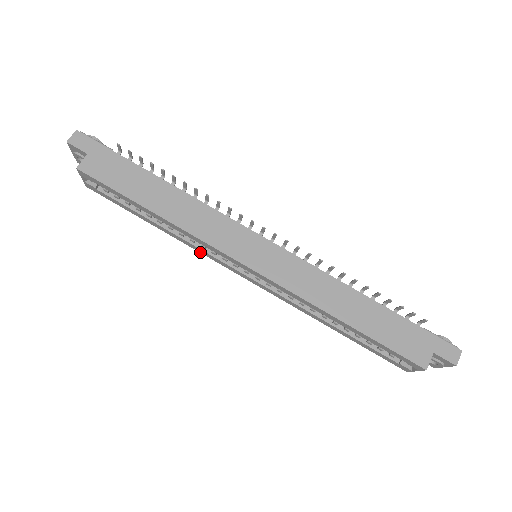
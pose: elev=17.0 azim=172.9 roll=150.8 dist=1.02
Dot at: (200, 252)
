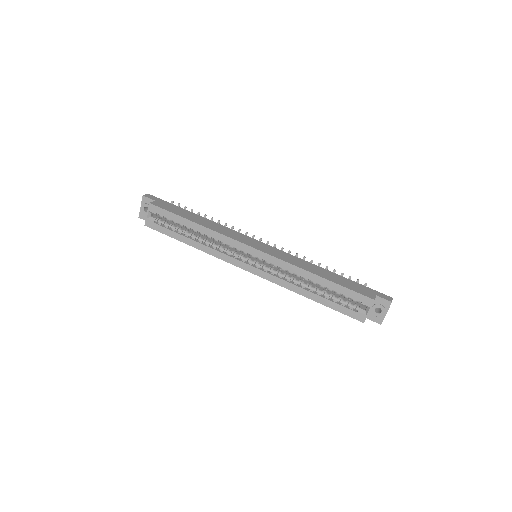
Dot at: (218, 258)
